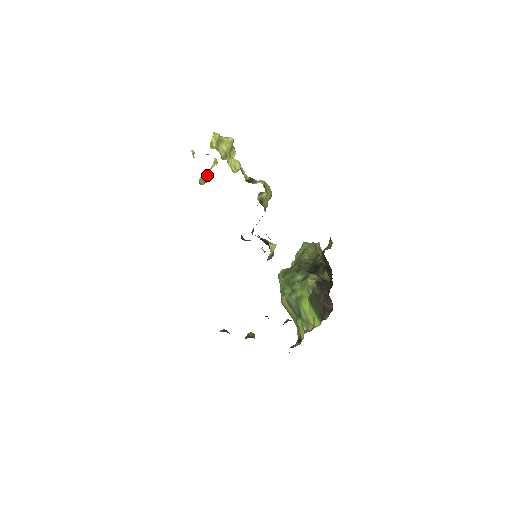
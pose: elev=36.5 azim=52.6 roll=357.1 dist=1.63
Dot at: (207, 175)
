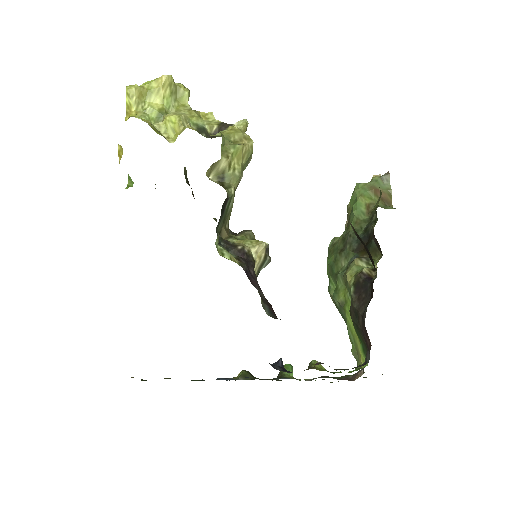
Dot at: occluded
